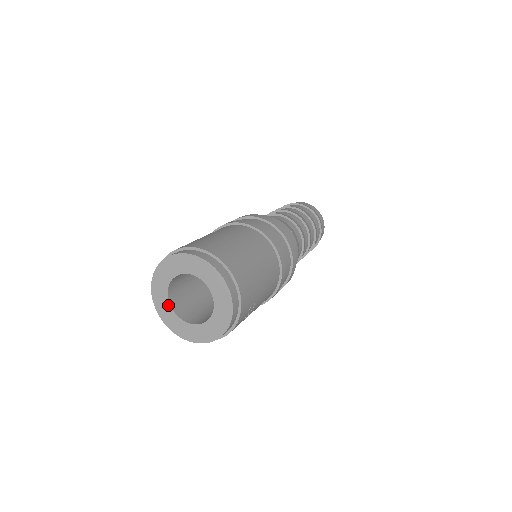
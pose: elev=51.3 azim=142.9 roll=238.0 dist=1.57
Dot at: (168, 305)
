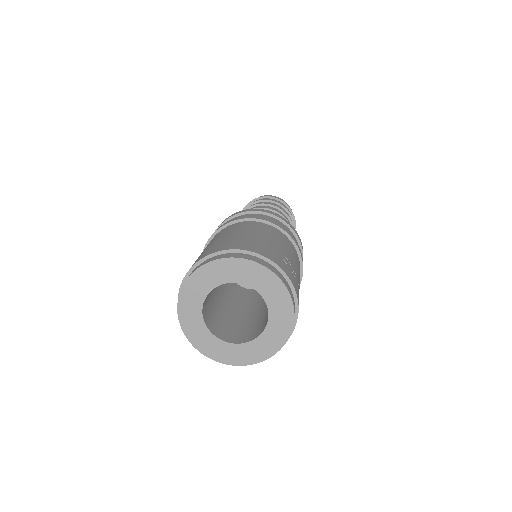
Dot at: (230, 346)
